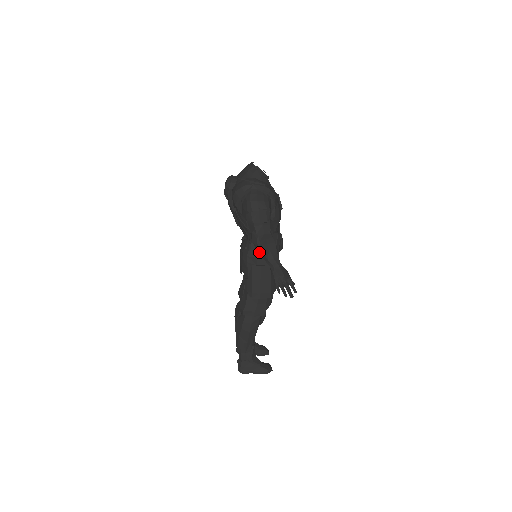
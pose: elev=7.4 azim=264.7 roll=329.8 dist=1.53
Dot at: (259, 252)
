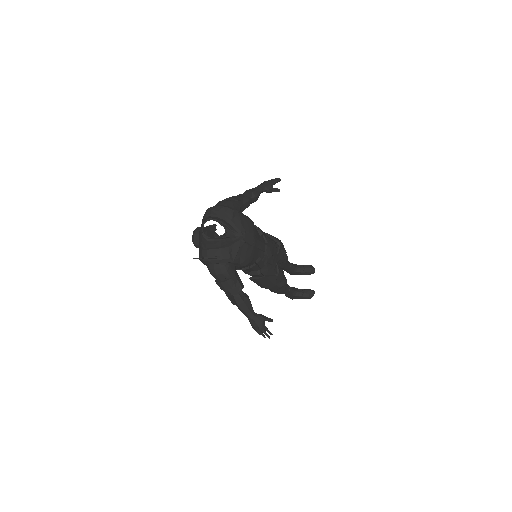
Dot at: occluded
